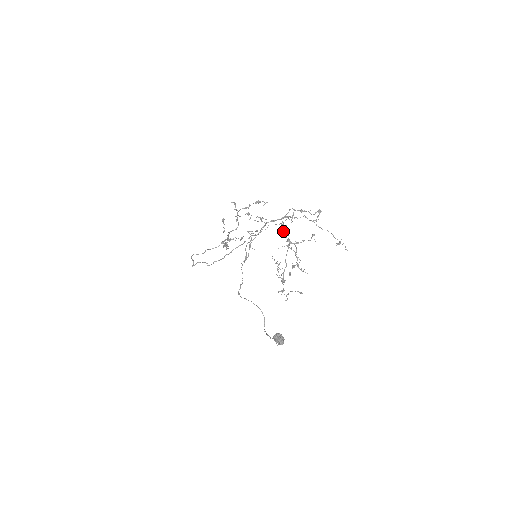
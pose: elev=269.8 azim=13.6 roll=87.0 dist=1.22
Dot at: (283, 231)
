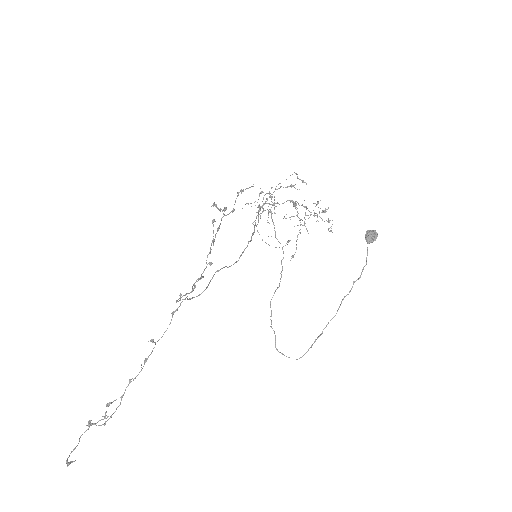
Dot at: (291, 184)
